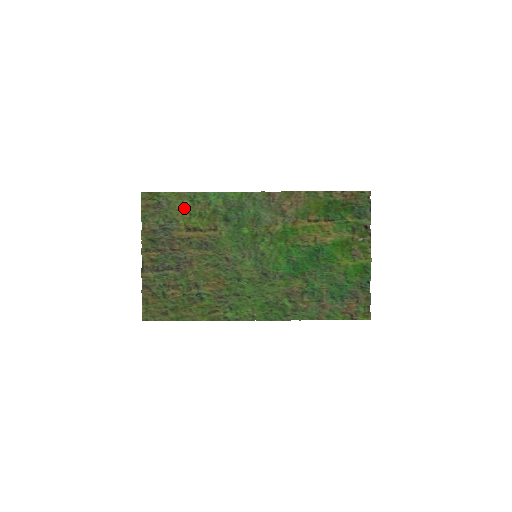
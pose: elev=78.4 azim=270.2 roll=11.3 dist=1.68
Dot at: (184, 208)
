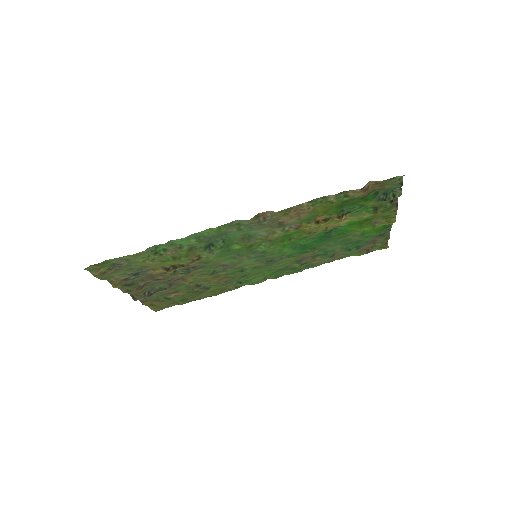
Dot at: (150, 260)
